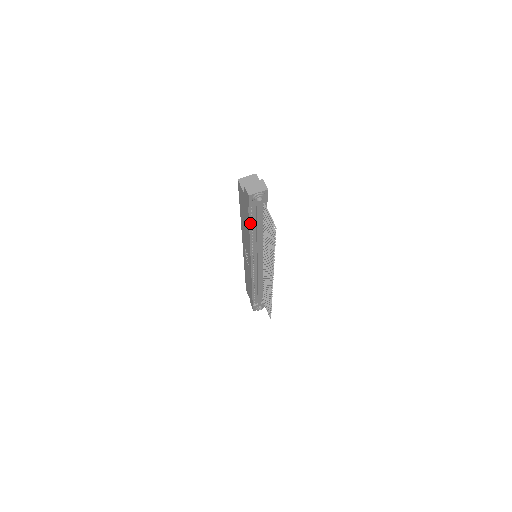
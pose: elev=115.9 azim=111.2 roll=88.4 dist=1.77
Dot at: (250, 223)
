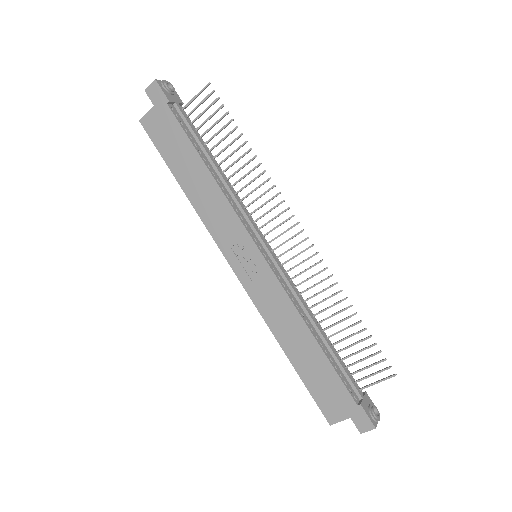
Dot at: (191, 141)
